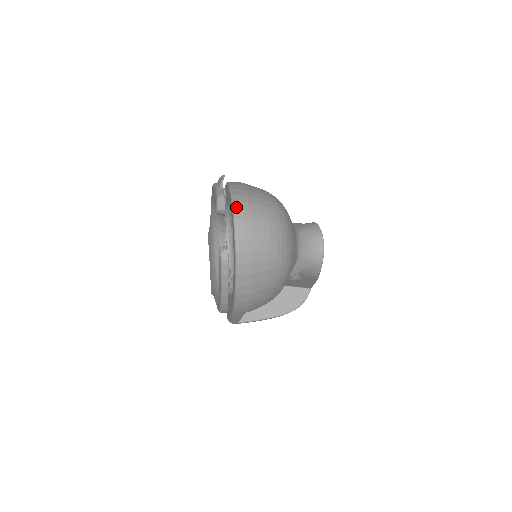
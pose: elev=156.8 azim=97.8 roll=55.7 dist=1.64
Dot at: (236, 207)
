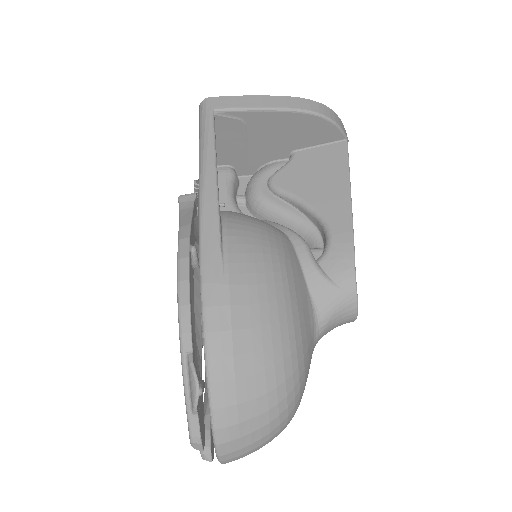
Dot at: (221, 452)
